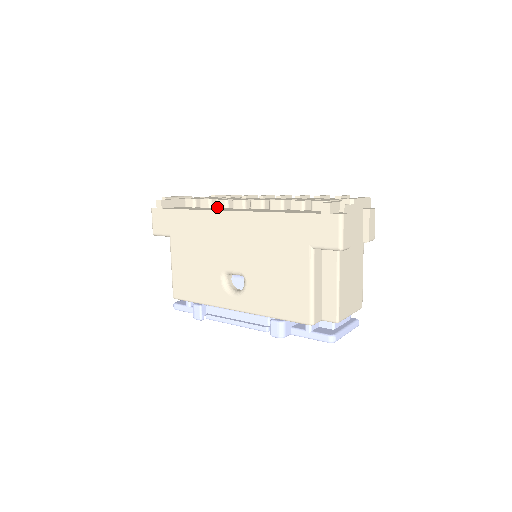
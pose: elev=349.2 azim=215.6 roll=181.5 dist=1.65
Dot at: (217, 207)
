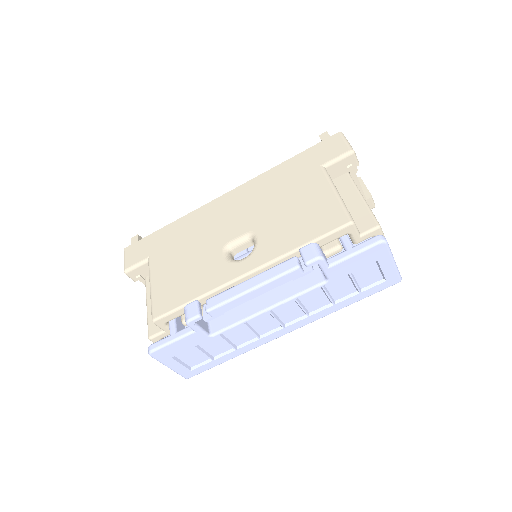
Dot at: occluded
